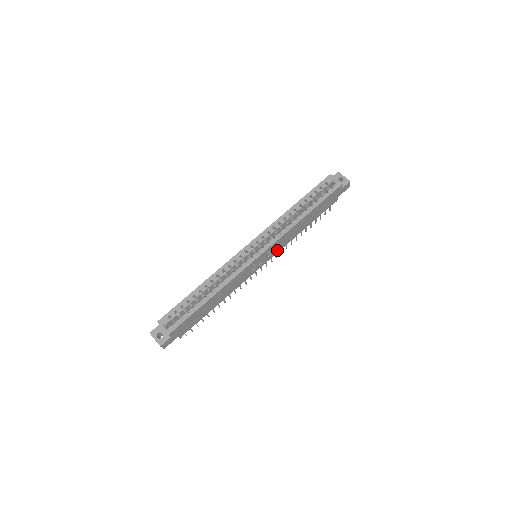
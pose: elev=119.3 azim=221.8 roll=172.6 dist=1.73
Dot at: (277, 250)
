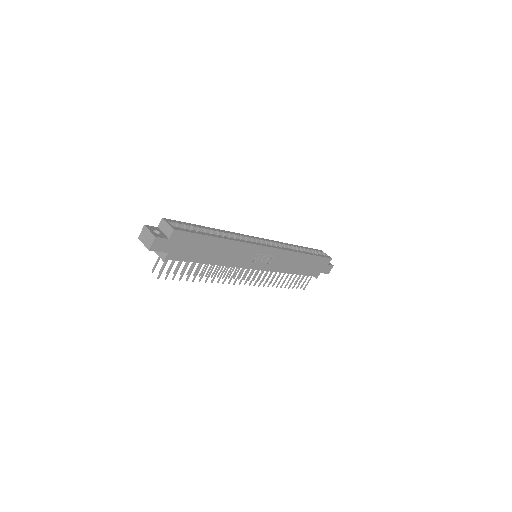
Dot at: (272, 267)
